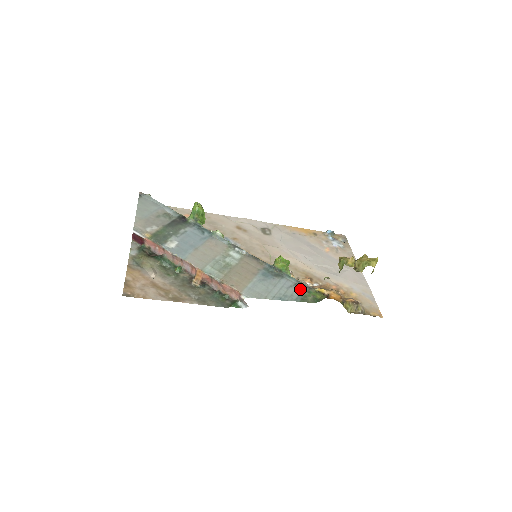
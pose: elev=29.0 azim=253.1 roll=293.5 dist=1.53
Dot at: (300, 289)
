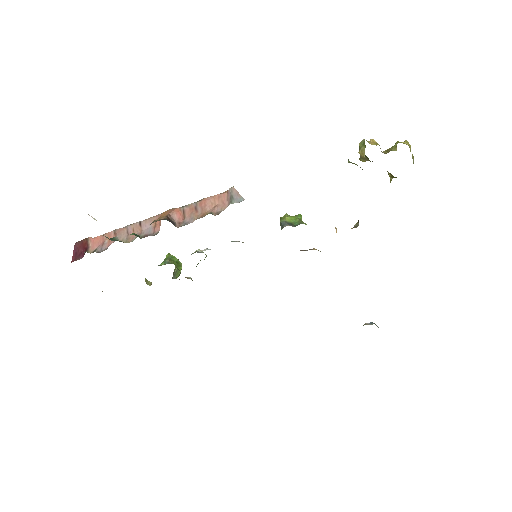
Dot at: occluded
